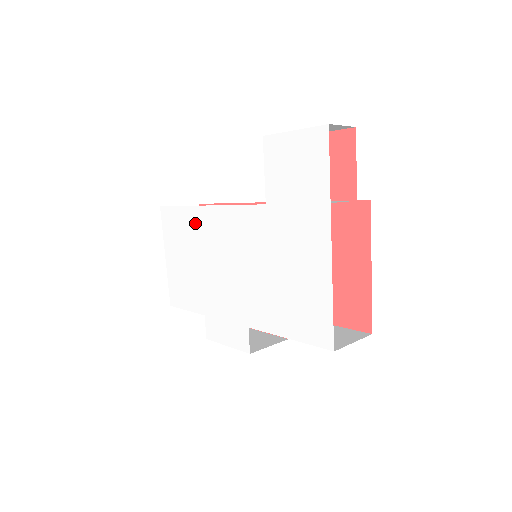
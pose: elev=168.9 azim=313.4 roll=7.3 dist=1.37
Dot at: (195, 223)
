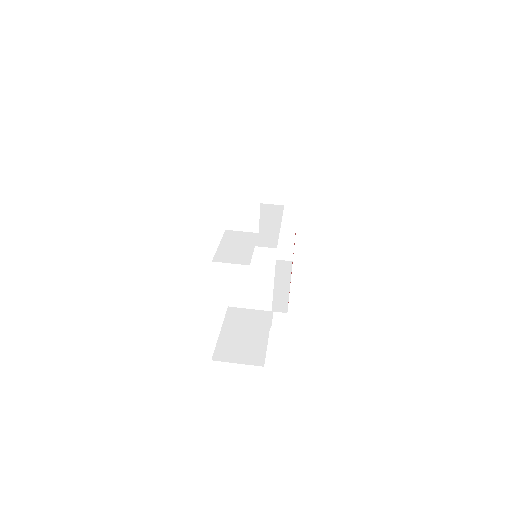
Dot at: occluded
